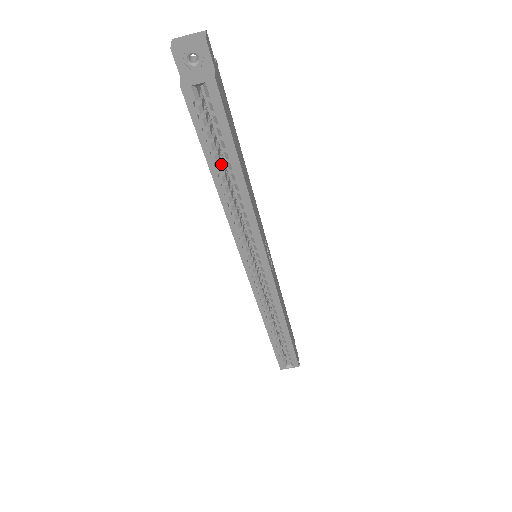
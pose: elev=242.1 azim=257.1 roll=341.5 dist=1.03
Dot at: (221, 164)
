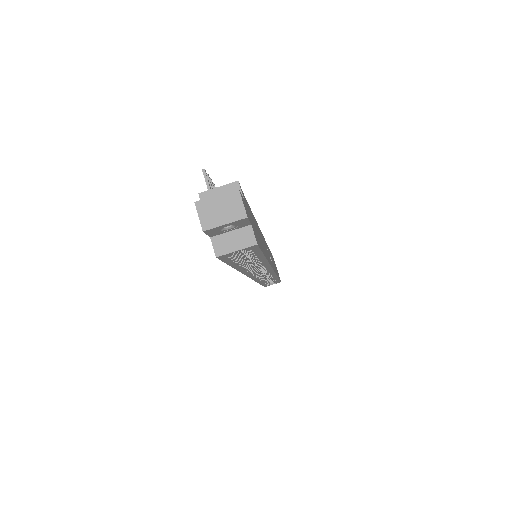
Dot at: (245, 260)
